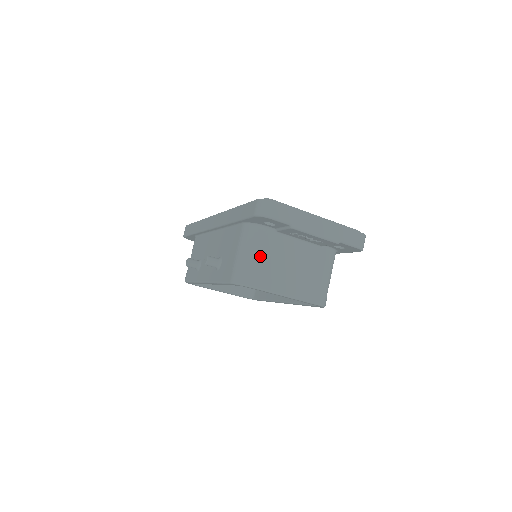
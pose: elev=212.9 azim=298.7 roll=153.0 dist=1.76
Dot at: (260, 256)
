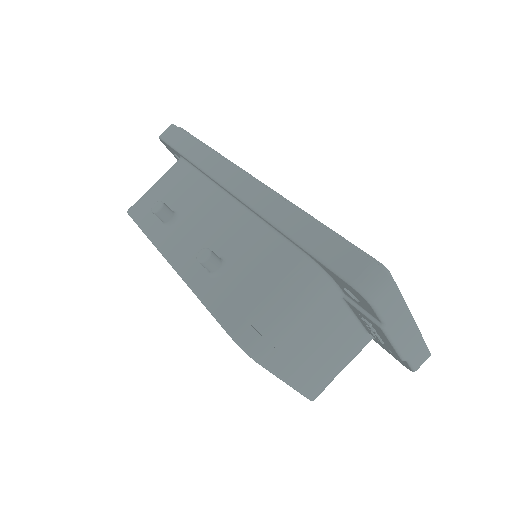
Dot at: (300, 324)
